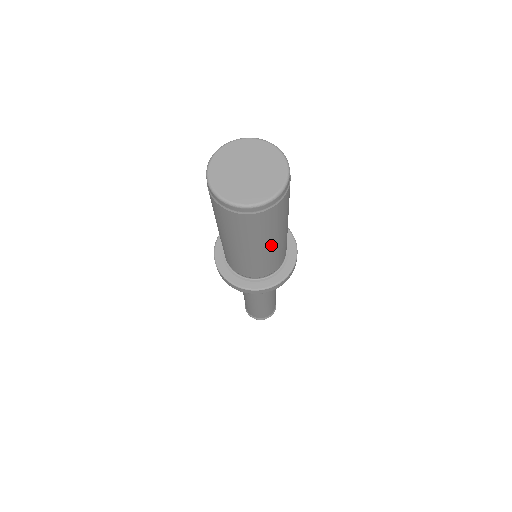
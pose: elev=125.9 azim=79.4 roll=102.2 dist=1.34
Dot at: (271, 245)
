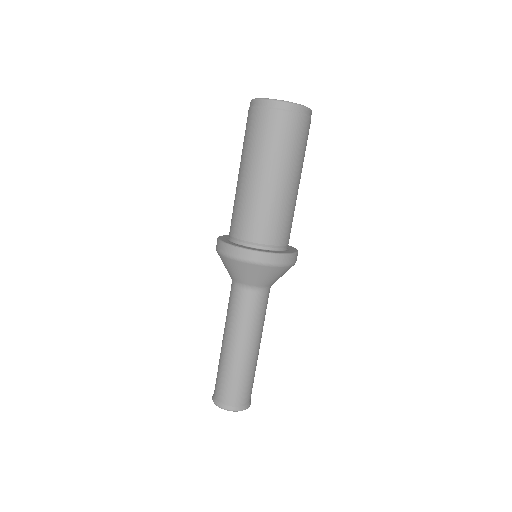
Dot at: (299, 183)
